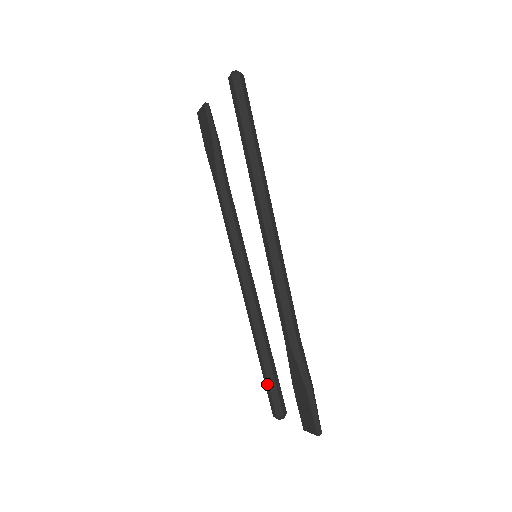
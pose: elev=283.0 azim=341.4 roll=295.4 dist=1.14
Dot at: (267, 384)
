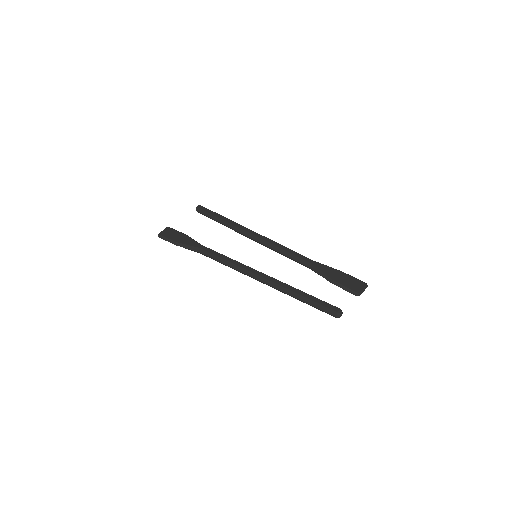
Dot at: (317, 299)
